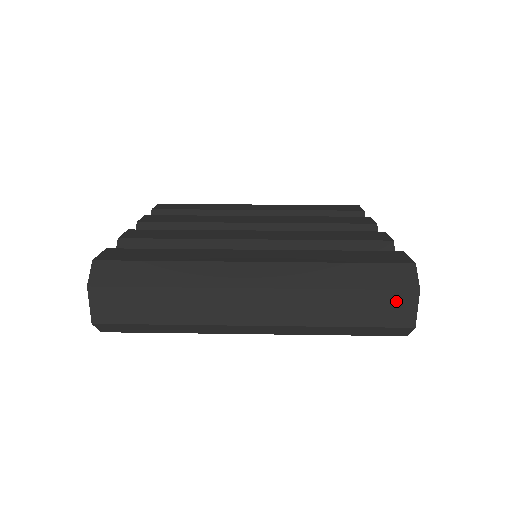
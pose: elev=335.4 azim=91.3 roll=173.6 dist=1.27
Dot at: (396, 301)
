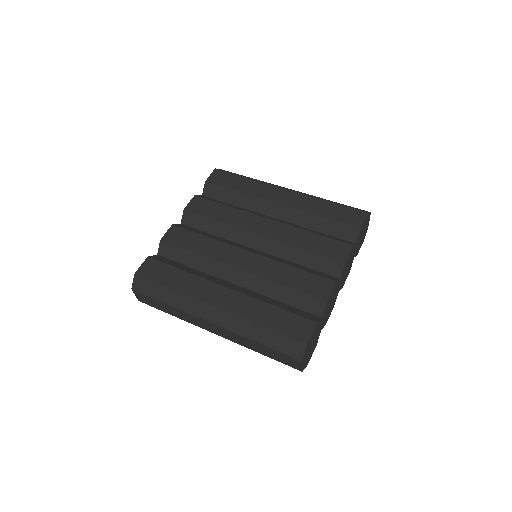
Dot at: (289, 359)
